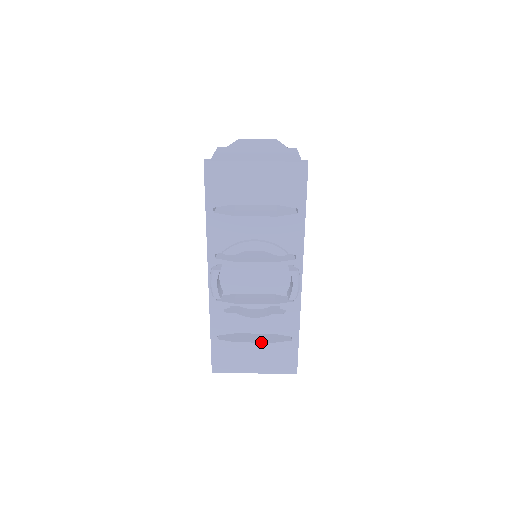
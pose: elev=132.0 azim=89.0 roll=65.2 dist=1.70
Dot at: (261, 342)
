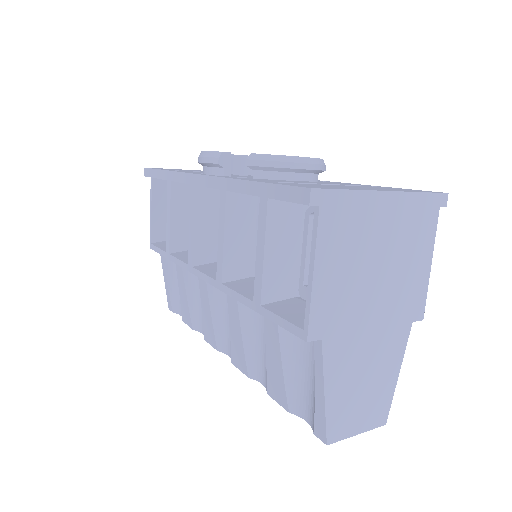
Dot at: occluded
